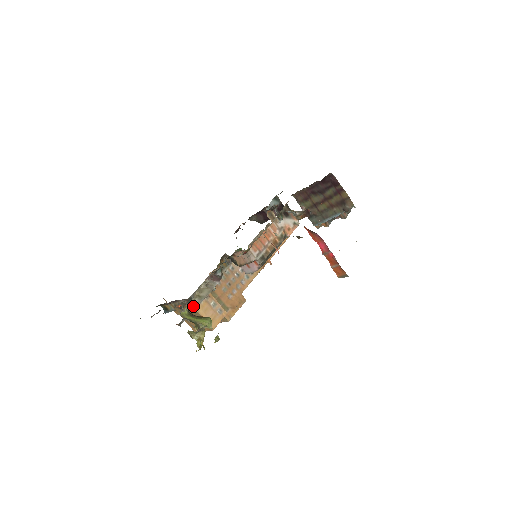
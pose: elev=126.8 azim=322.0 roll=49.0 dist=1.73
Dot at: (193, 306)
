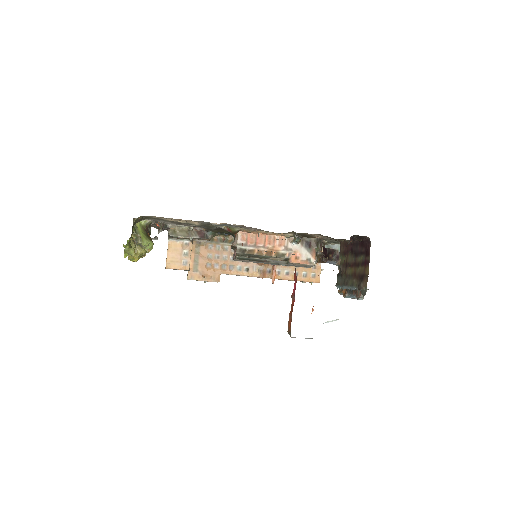
Dot at: (169, 237)
